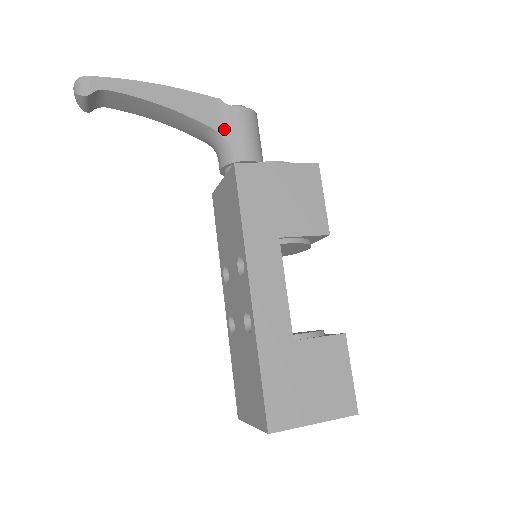
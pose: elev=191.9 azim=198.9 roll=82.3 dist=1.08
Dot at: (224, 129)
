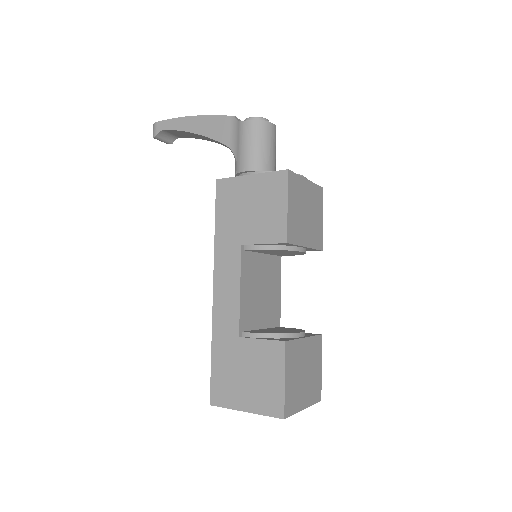
Dot at: (234, 144)
